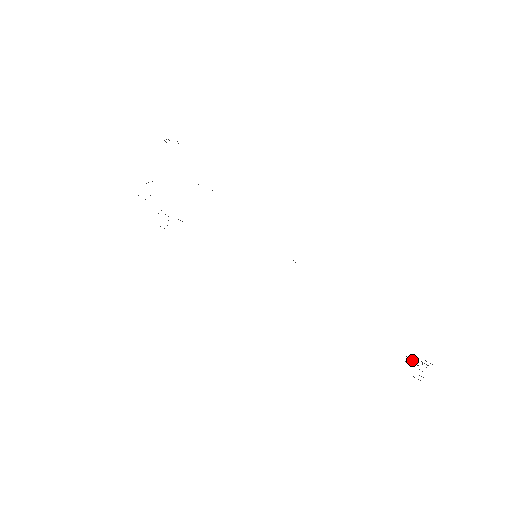
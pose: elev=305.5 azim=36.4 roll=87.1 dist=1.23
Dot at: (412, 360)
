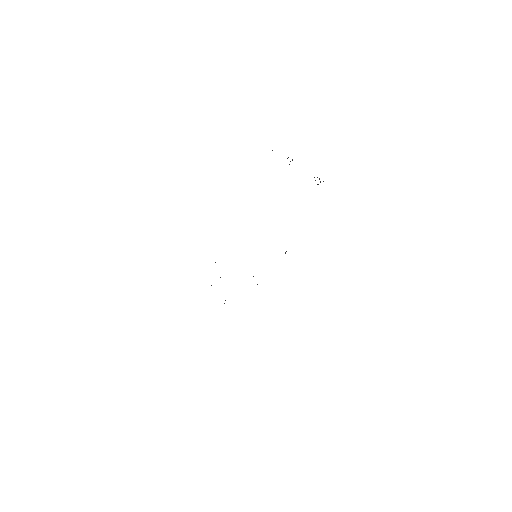
Dot at: occluded
